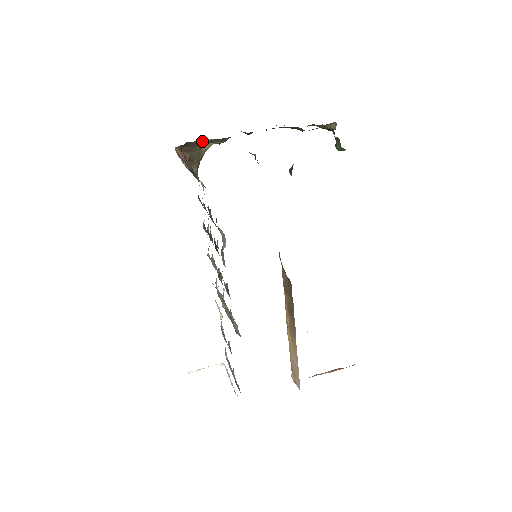
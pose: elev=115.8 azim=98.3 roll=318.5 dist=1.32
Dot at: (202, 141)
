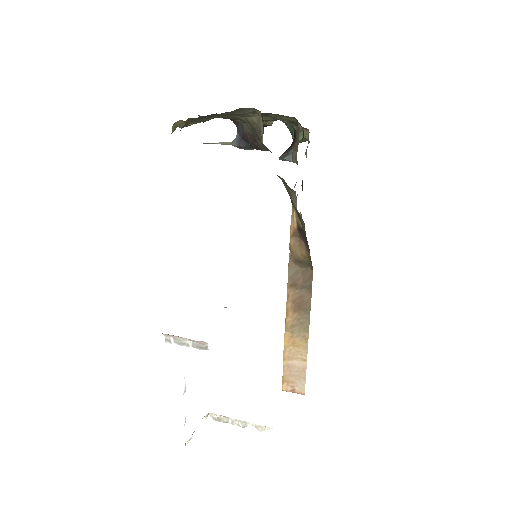
Dot at: occluded
